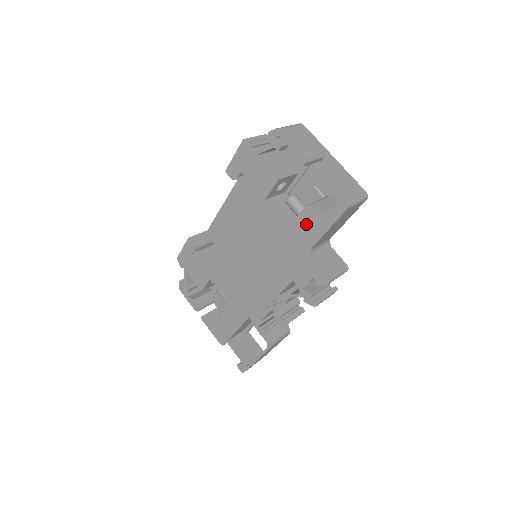
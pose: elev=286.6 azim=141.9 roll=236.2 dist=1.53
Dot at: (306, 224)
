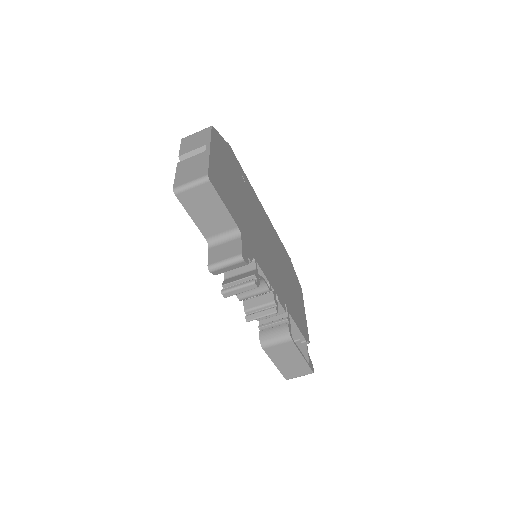
Dot at: occluded
